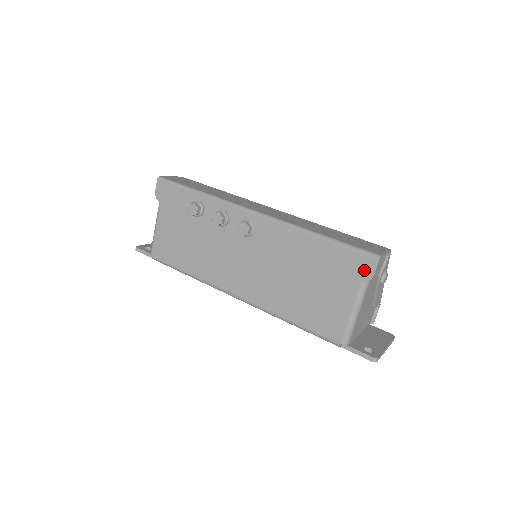
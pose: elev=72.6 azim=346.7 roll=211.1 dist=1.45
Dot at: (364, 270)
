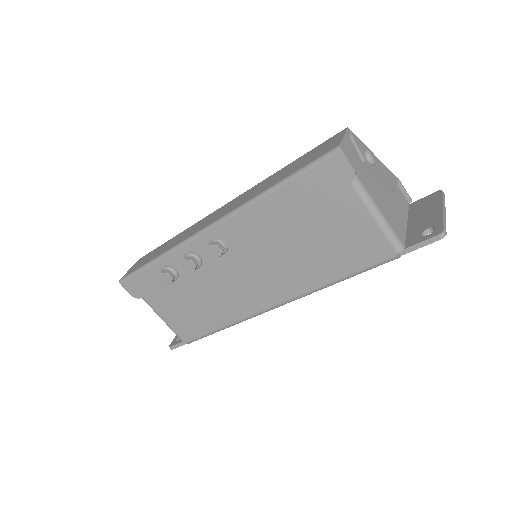
Dot at: (340, 174)
